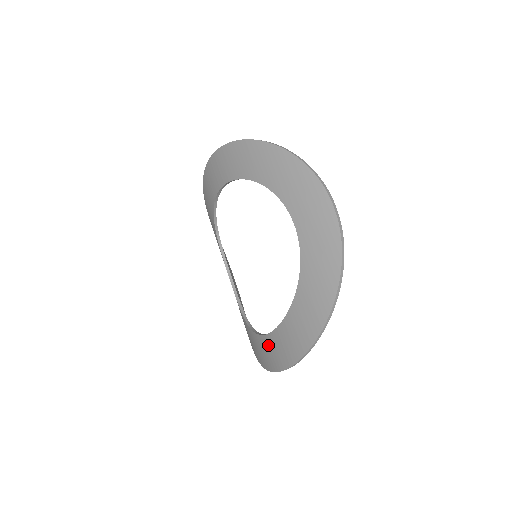
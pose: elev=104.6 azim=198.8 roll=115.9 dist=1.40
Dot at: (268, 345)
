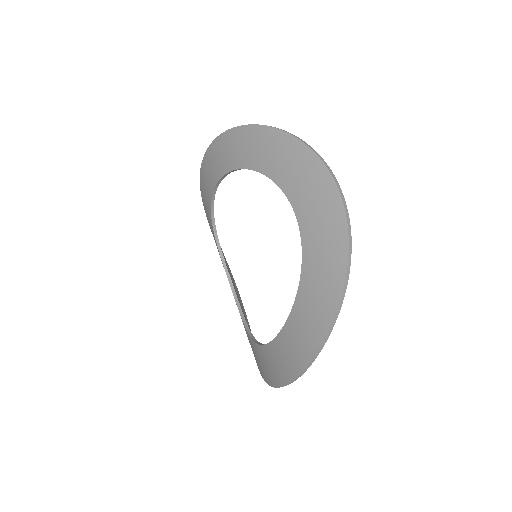
Dot at: (271, 355)
